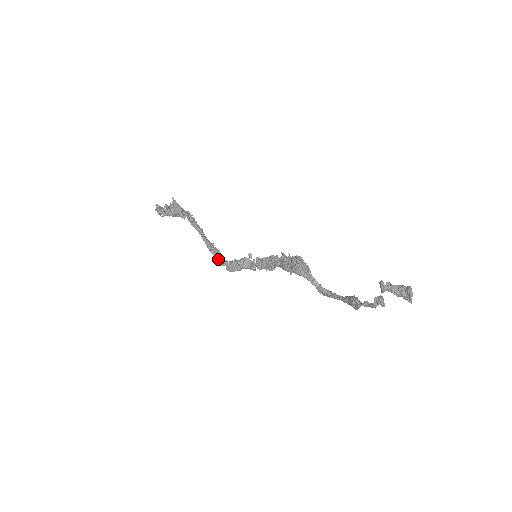
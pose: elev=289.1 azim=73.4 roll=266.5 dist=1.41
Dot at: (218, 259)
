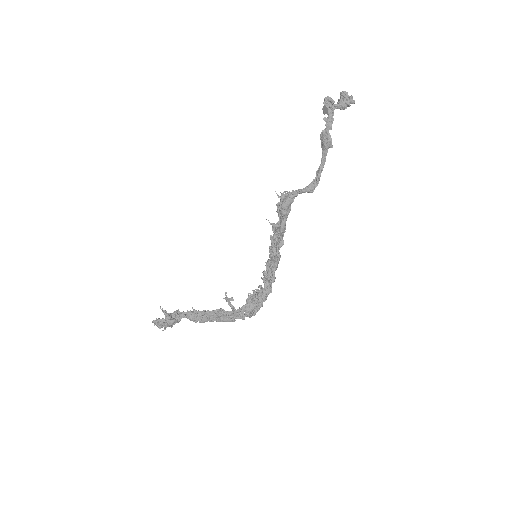
Dot at: (235, 314)
